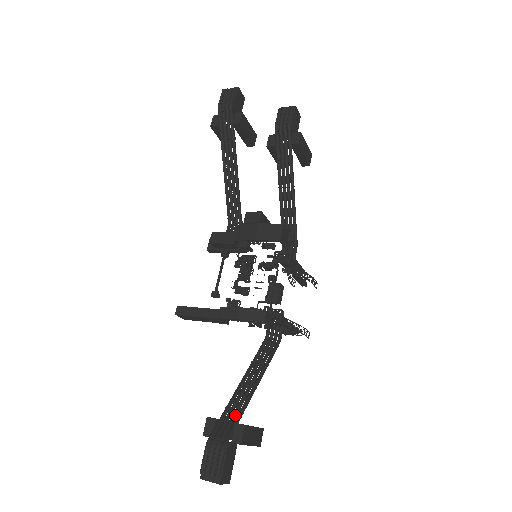
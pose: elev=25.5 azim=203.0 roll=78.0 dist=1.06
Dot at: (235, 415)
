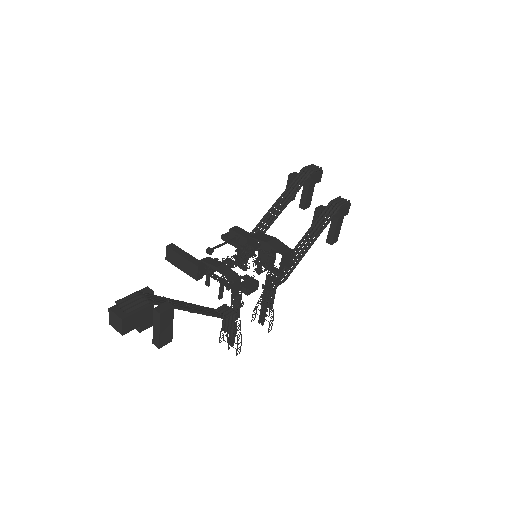
Dot at: occluded
